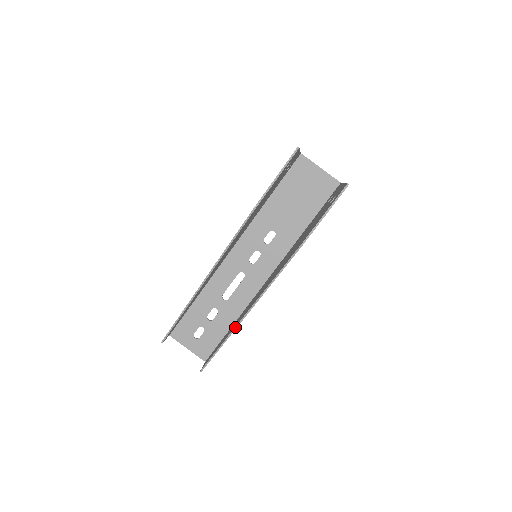
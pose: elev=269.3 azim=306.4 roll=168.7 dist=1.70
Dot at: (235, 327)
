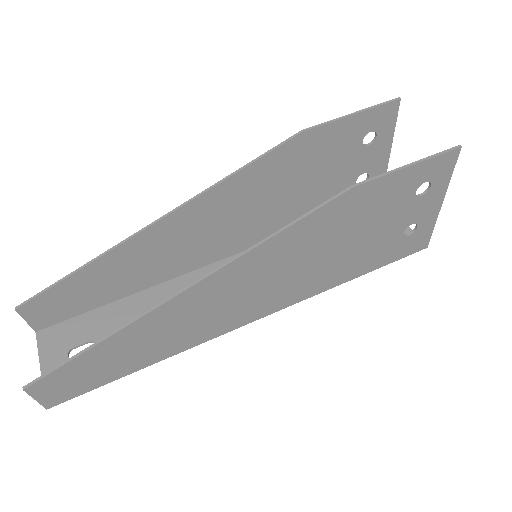
Dot at: (151, 308)
